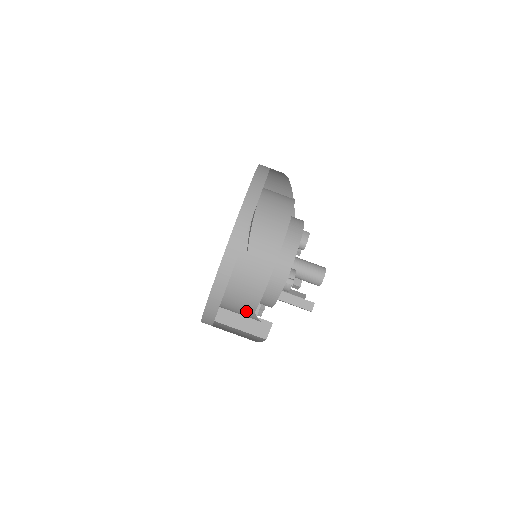
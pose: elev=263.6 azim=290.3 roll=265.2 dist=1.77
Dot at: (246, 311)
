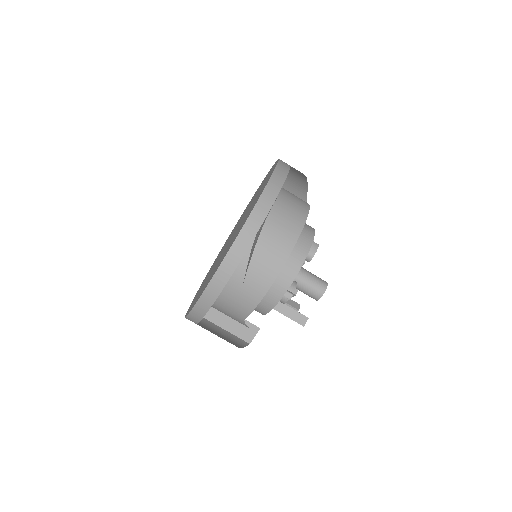
Dot at: (235, 316)
